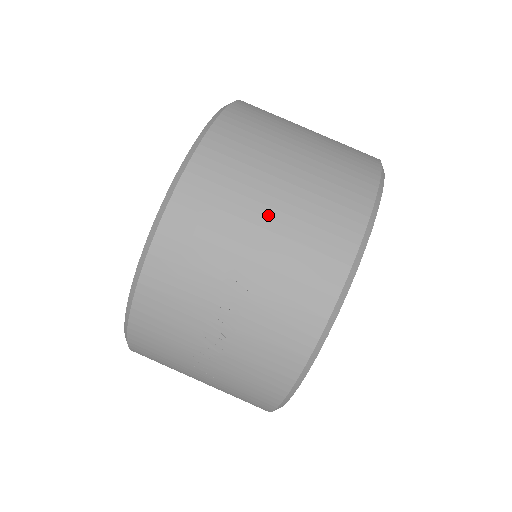
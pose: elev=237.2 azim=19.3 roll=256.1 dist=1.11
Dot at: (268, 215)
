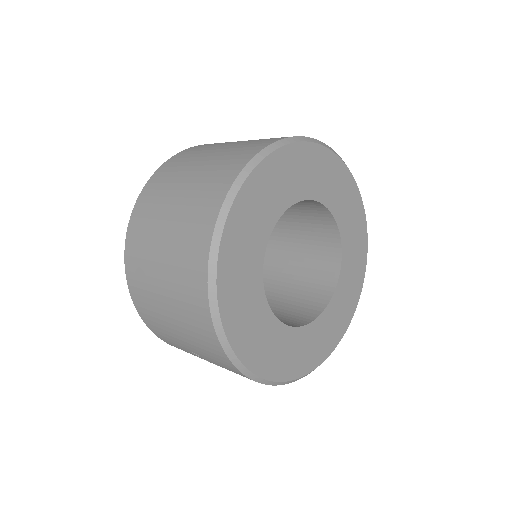
Dot at: (173, 323)
